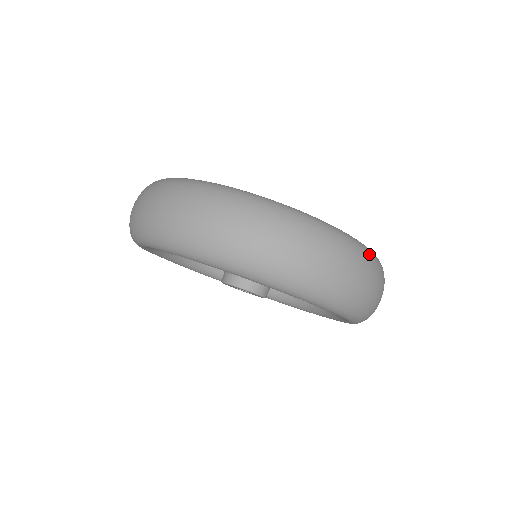
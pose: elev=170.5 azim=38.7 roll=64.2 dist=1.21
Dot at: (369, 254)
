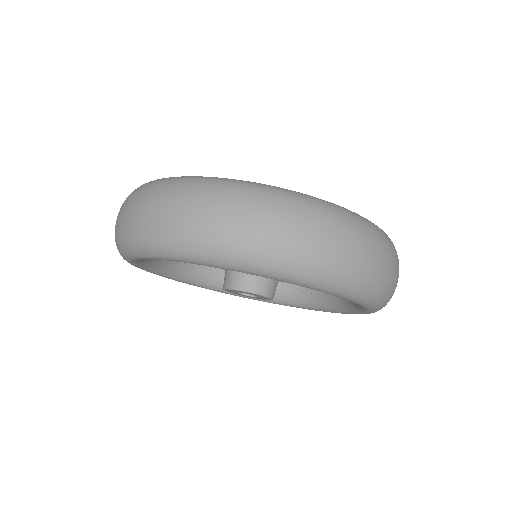
Dot at: (384, 234)
